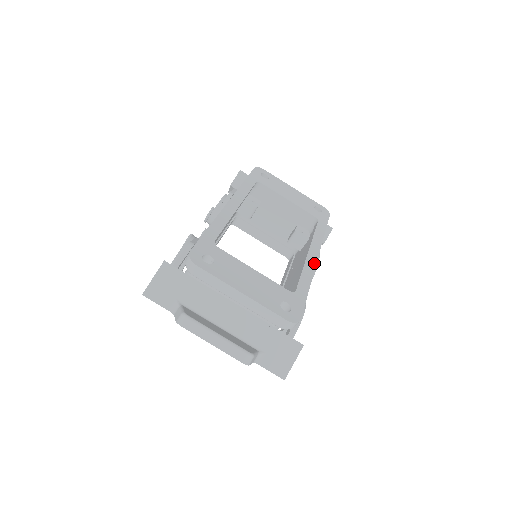
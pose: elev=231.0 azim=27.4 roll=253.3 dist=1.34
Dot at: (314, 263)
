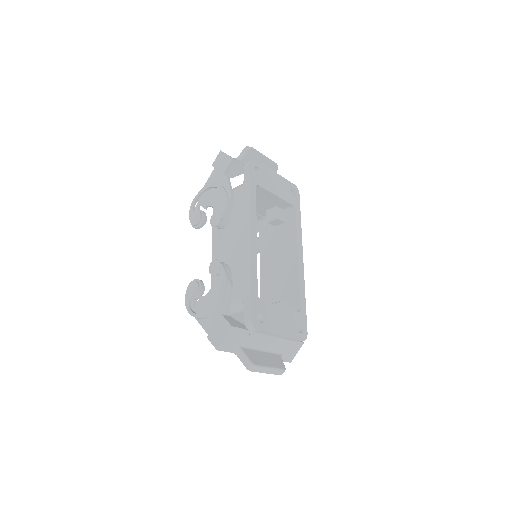
Dot at: (303, 268)
